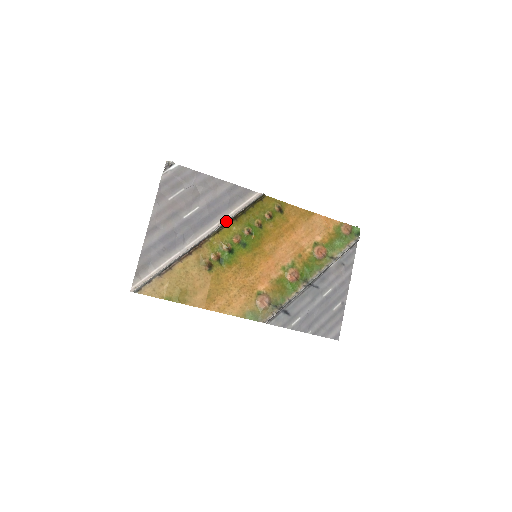
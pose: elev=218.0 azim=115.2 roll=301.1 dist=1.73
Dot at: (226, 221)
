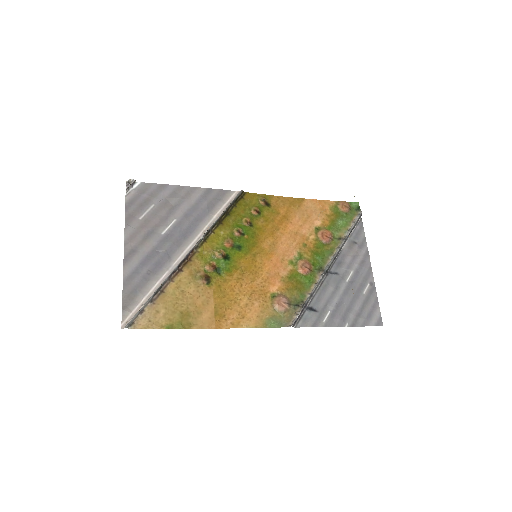
Dot at: (210, 226)
